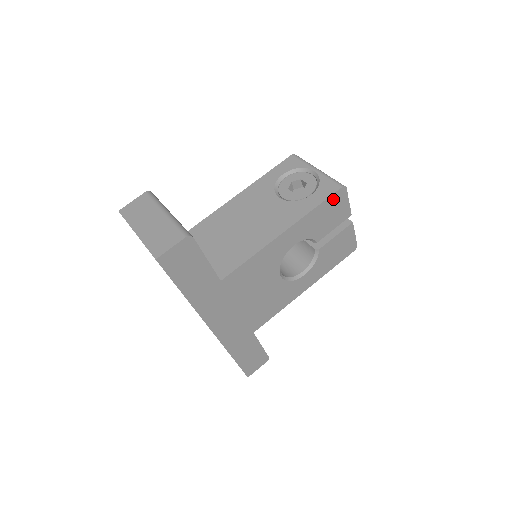
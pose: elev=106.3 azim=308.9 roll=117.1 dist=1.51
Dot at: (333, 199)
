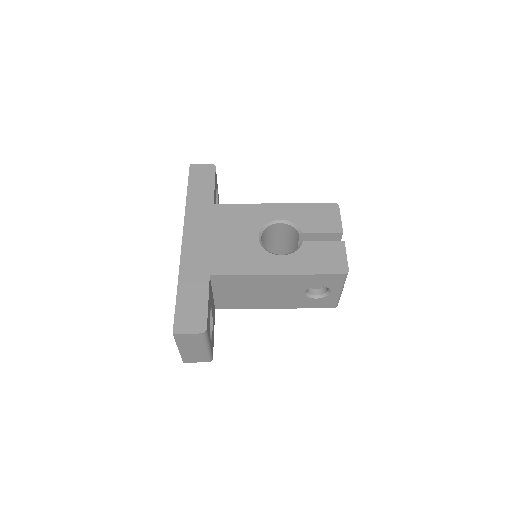
Dot at: (325, 207)
